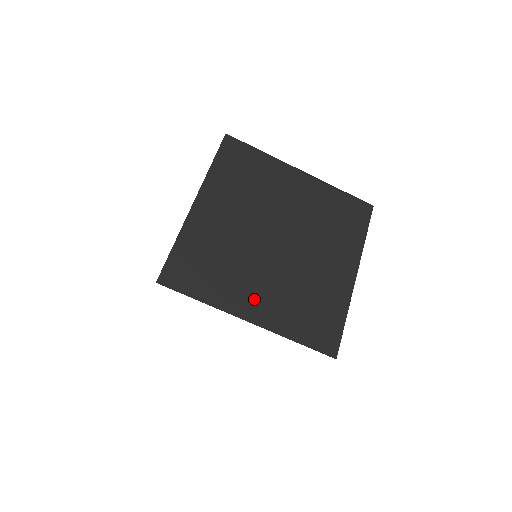
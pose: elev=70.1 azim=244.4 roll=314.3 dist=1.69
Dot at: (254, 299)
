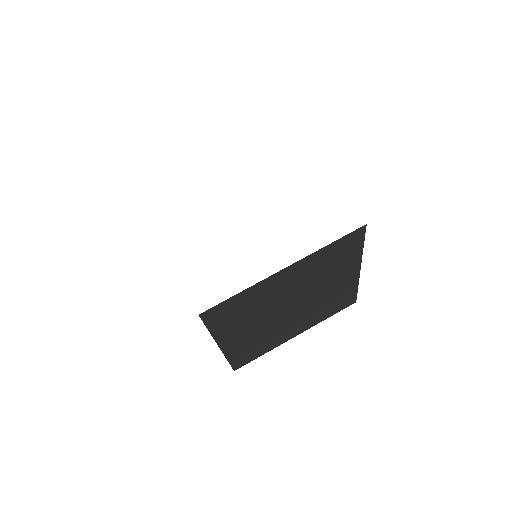
Dot at: occluded
